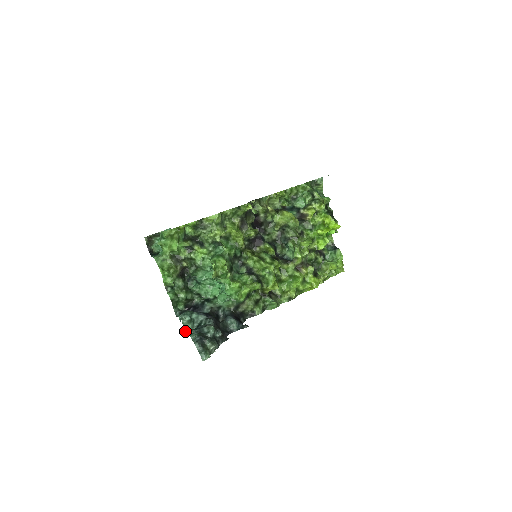
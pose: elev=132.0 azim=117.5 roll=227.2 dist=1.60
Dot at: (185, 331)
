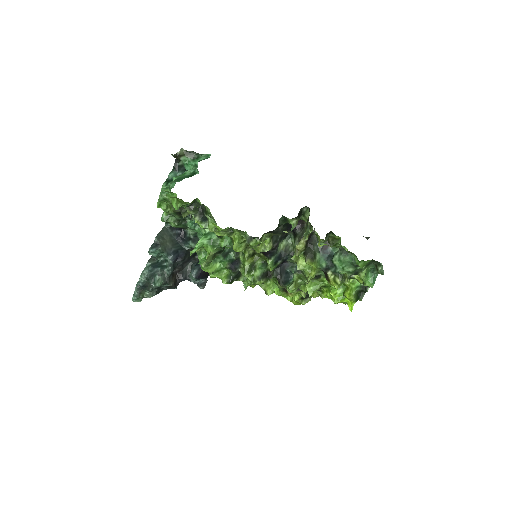
Dot at: occluded
